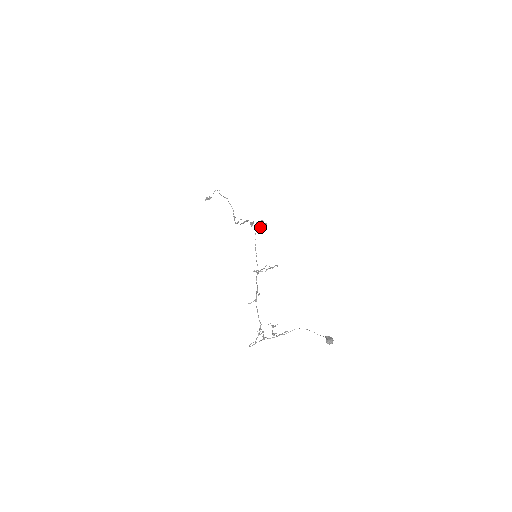
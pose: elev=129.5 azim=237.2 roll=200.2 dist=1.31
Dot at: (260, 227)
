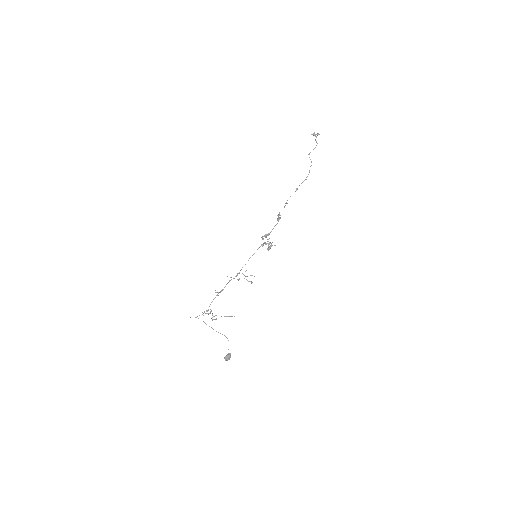
Dot at: occluded
